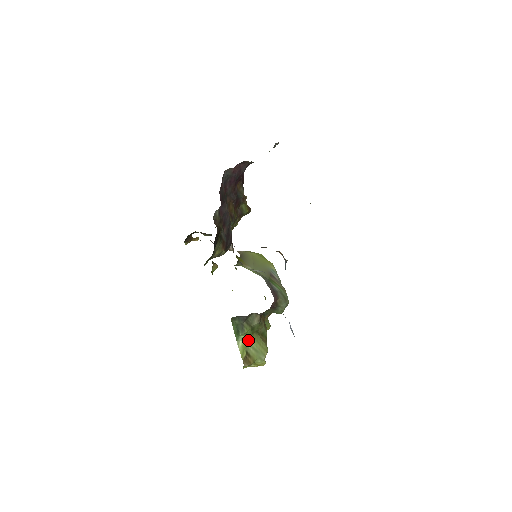
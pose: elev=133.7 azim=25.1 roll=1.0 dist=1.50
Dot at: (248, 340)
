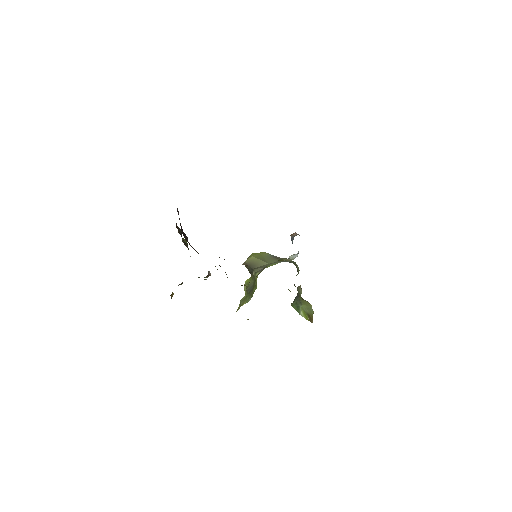
Dot at: (302, 307)
